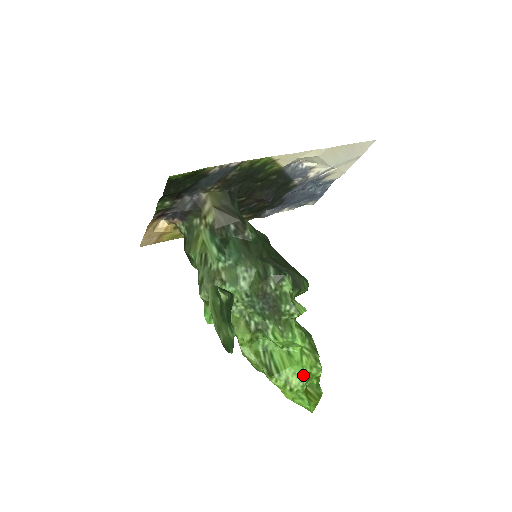
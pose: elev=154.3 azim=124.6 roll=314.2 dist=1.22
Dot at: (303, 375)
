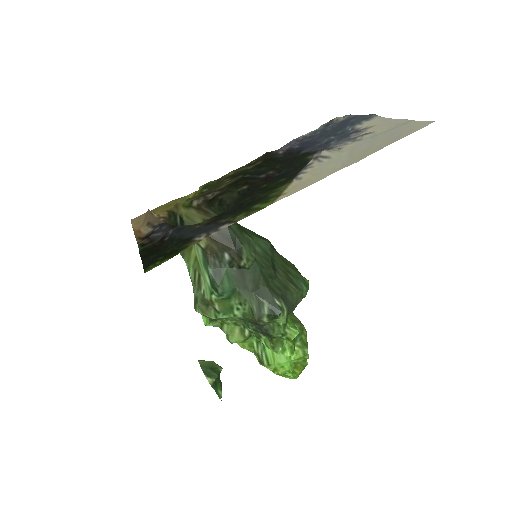
Dot at: (290, 368)
